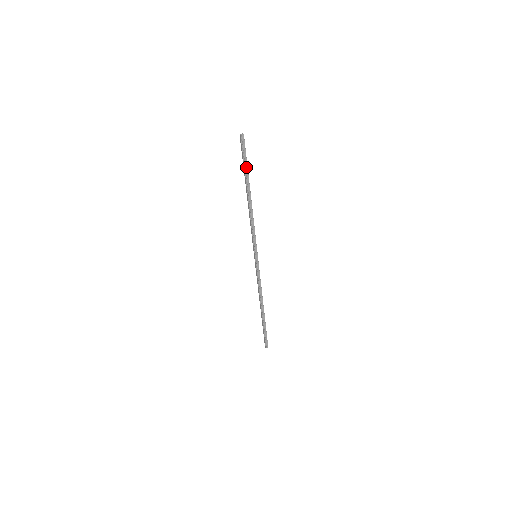
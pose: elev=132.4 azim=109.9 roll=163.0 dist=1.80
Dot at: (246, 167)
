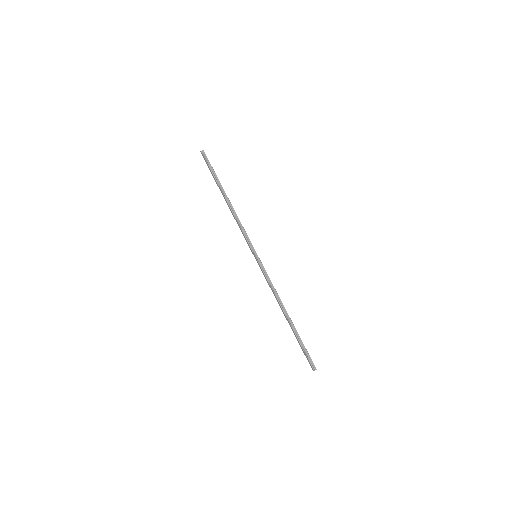
Dot at: (215, 175)
